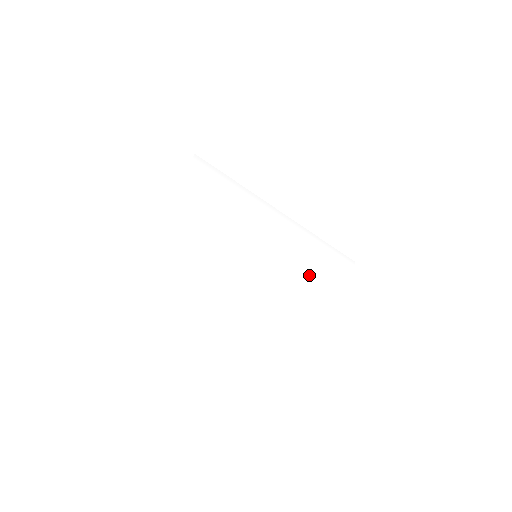
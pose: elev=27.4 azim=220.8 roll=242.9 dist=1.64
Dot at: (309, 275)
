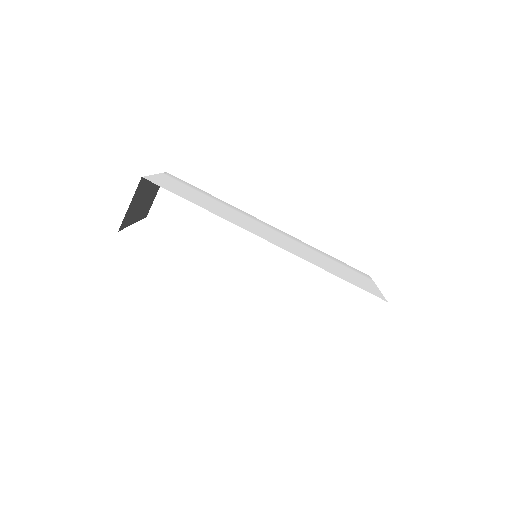
Dot at: (316, 256)
